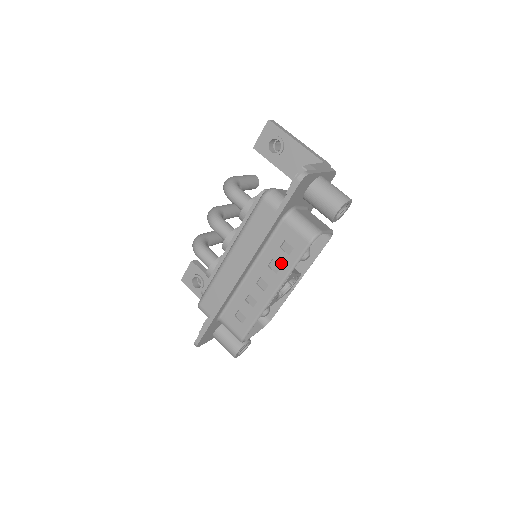
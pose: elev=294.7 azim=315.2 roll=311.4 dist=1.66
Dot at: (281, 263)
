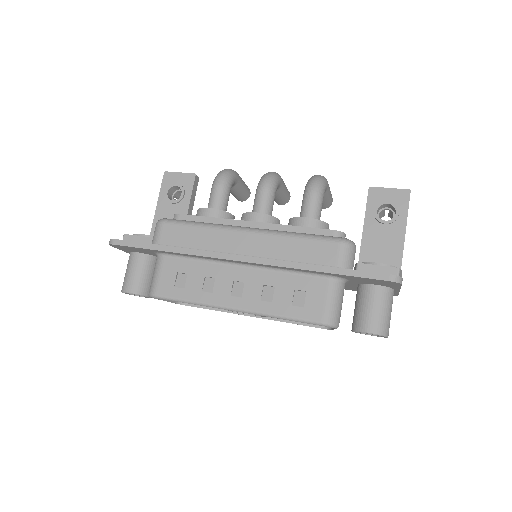
Dot at: (277, 300)
